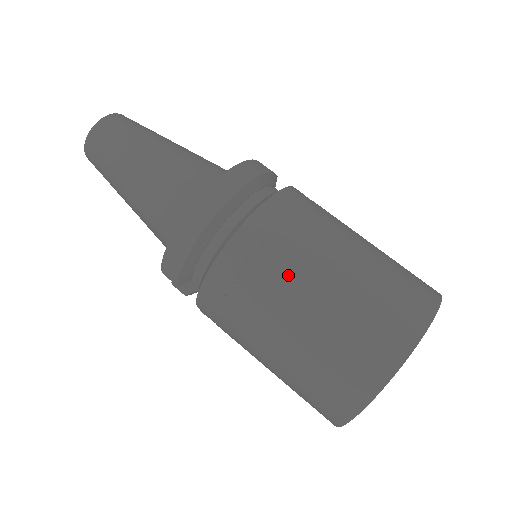
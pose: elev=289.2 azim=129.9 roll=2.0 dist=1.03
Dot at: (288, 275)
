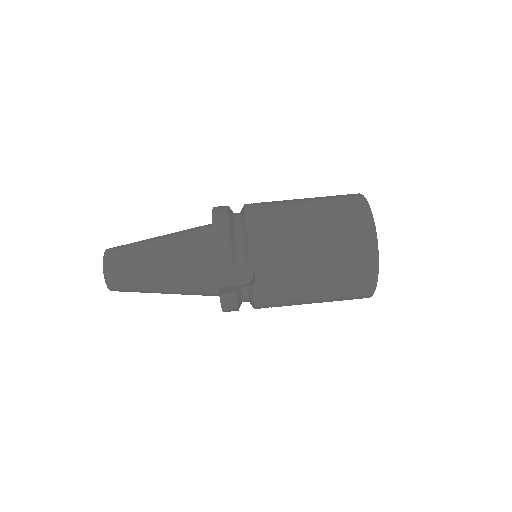
Dot at: (286, 205)
